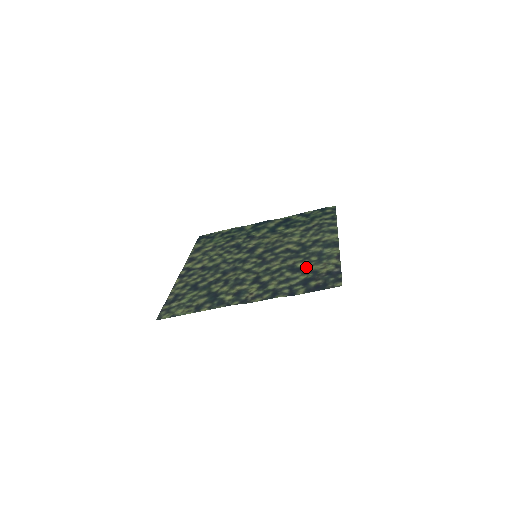
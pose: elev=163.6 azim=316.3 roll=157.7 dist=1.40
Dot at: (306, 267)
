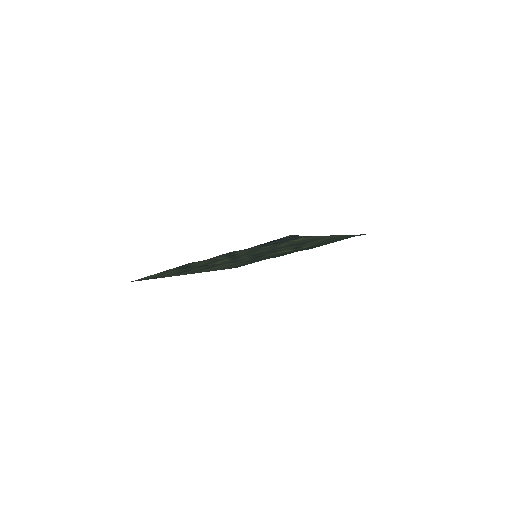
Dot at: (282, 244)
